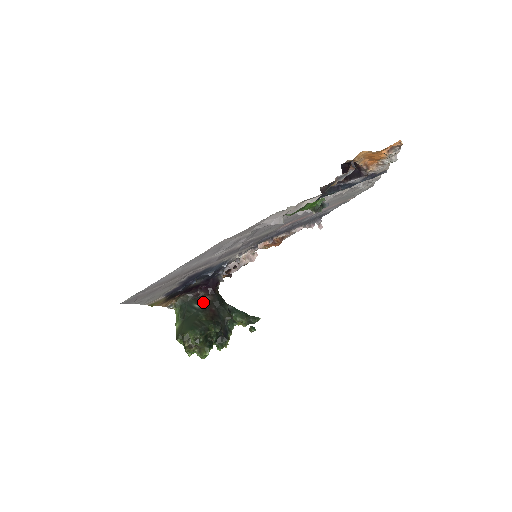
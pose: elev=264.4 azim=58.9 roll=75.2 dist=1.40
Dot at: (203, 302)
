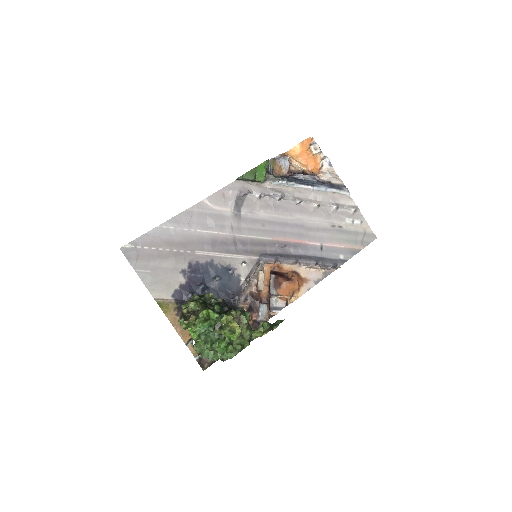
Dot at: occluded
